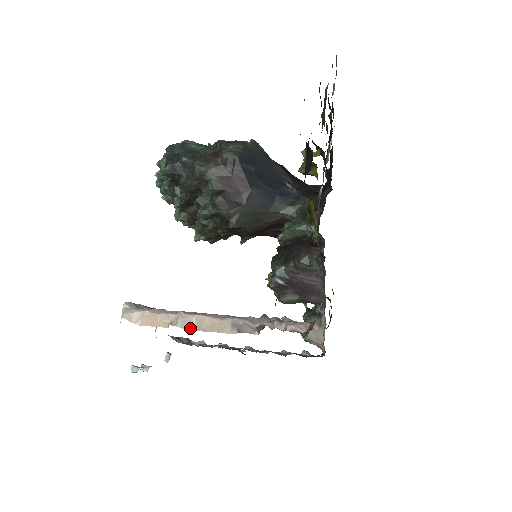
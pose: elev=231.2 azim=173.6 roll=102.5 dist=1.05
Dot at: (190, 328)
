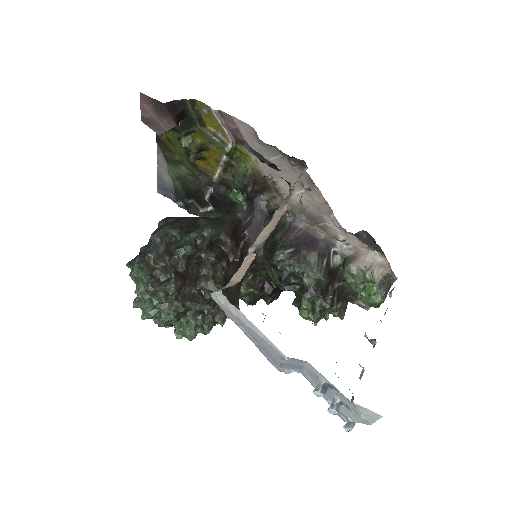
Dot at: (266, 238)
